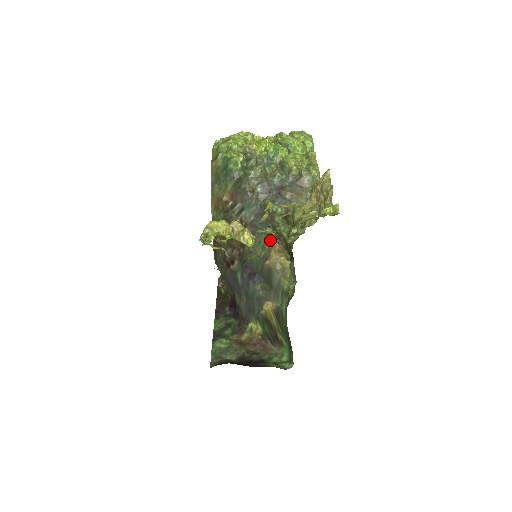
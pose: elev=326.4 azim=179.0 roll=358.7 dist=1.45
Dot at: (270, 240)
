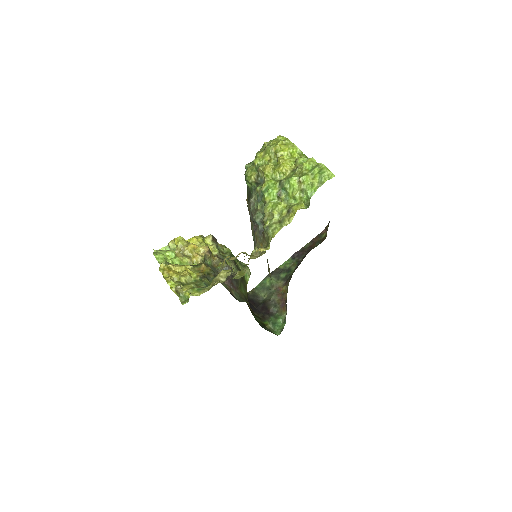
Dot at: occluded
